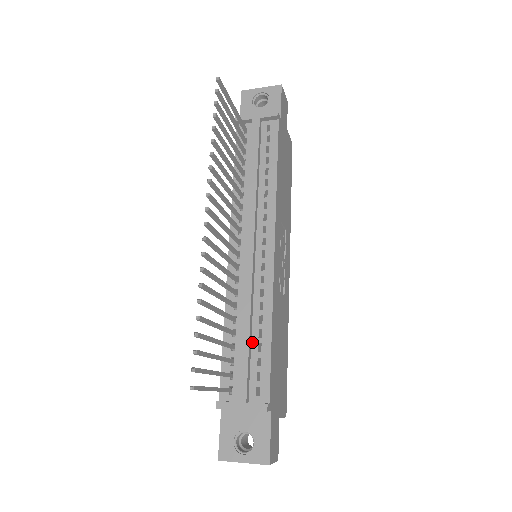
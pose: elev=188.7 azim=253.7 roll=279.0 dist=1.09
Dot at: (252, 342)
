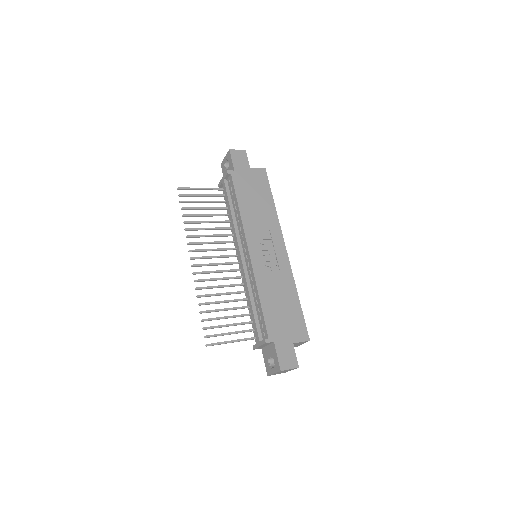
Dot at: (256, 308)
